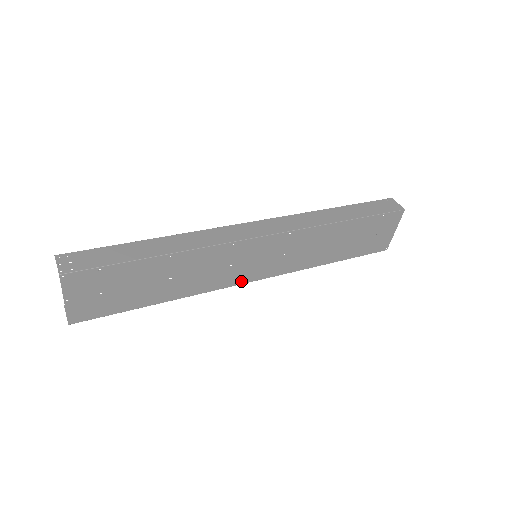
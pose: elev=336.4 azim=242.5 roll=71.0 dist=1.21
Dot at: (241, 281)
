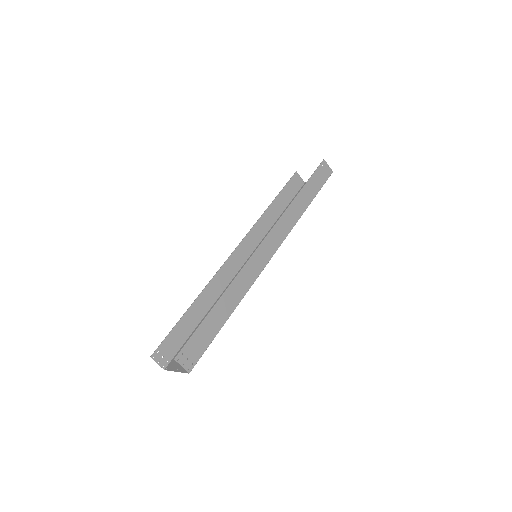
Dot at: occluded
